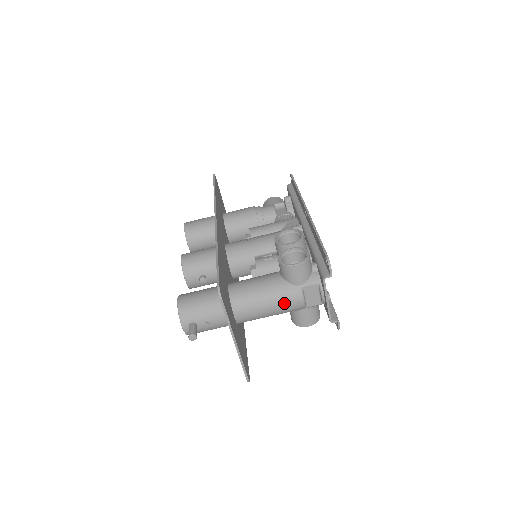
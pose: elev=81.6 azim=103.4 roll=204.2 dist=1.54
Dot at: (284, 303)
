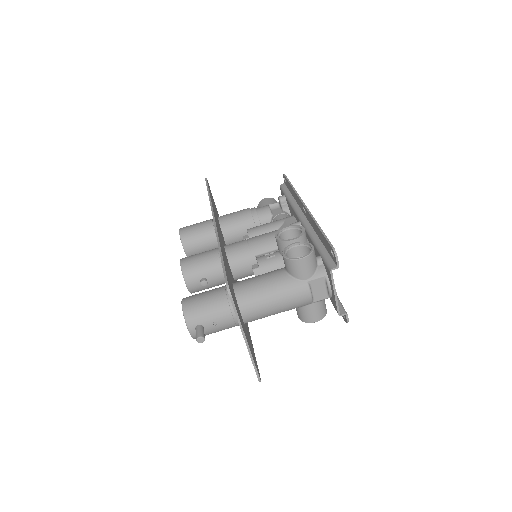
Dot at: (291, 299)
